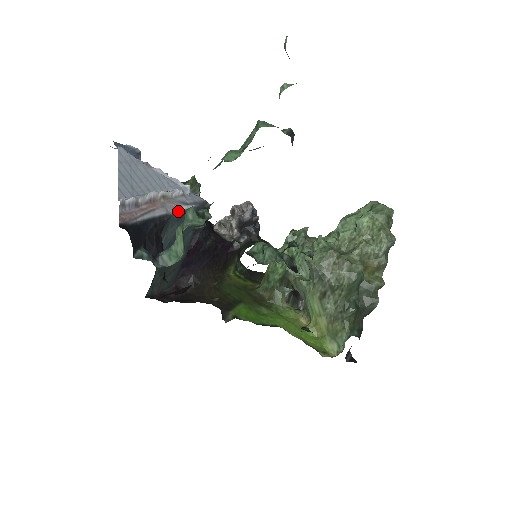
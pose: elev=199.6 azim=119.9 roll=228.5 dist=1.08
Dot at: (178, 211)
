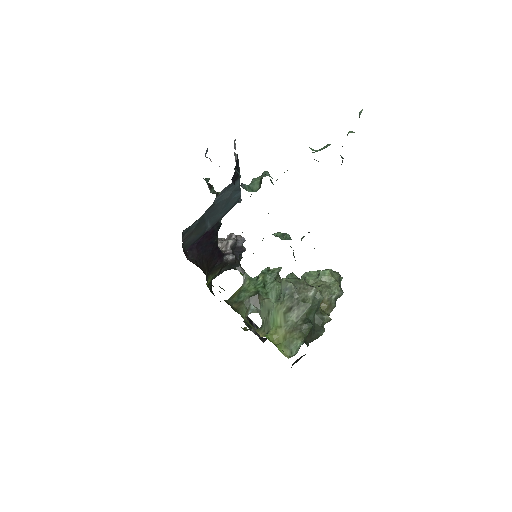
Dot at: occluded
